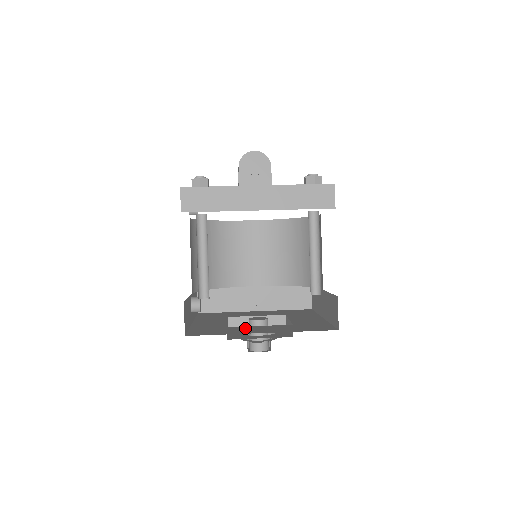
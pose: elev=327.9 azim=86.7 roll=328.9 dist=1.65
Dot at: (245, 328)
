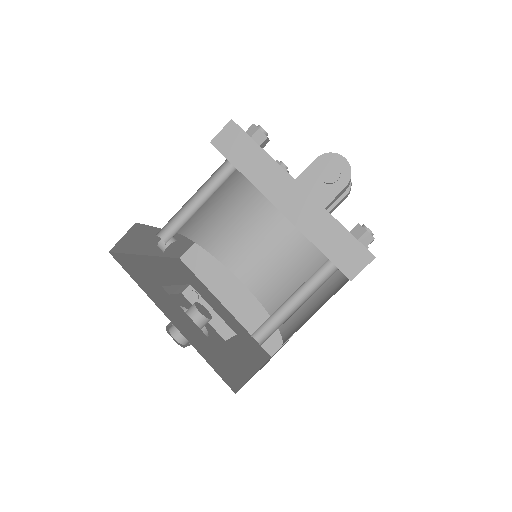
Dot at: (171, 302)
